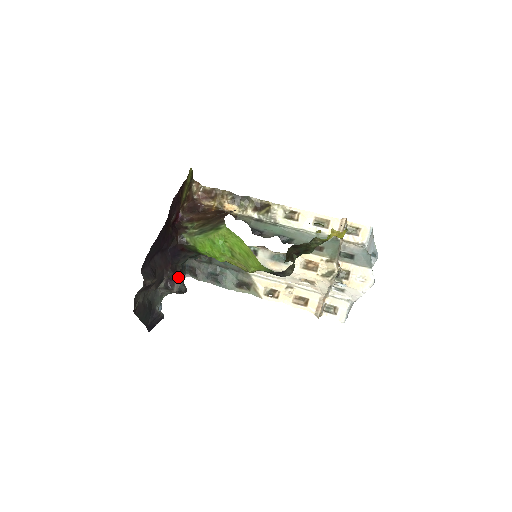
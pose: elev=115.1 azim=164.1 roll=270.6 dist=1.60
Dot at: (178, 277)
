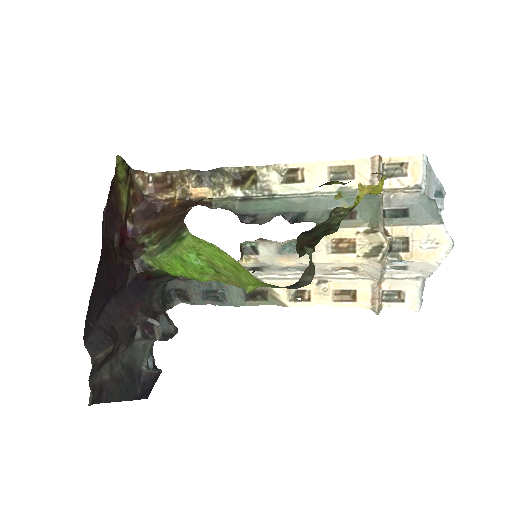
Dot at: (156, 318)
